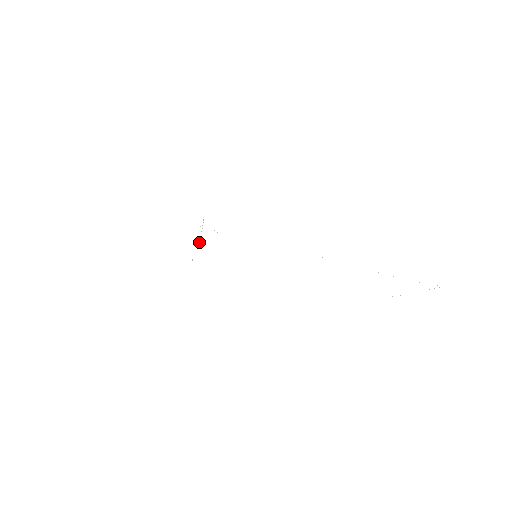
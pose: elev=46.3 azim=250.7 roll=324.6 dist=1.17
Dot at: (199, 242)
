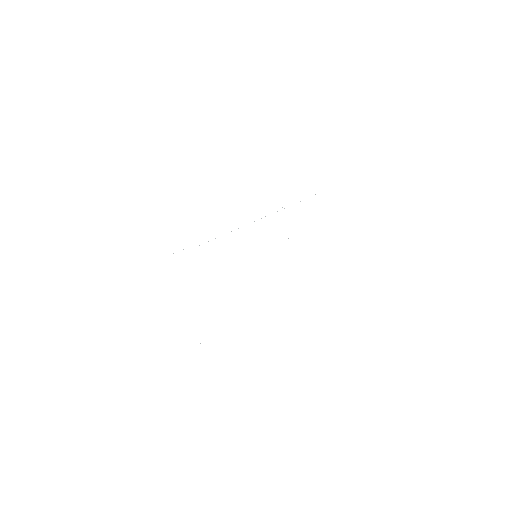
Dot at: occluded
